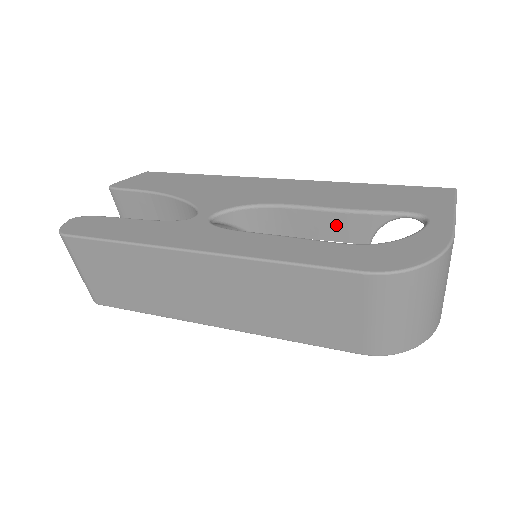
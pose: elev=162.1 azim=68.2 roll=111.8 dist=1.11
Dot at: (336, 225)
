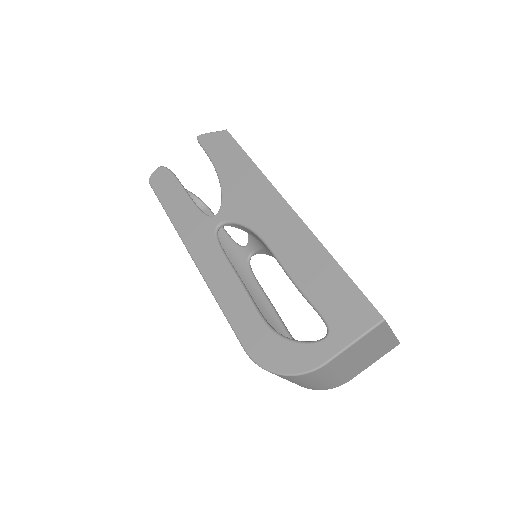
Dot at: occluded
